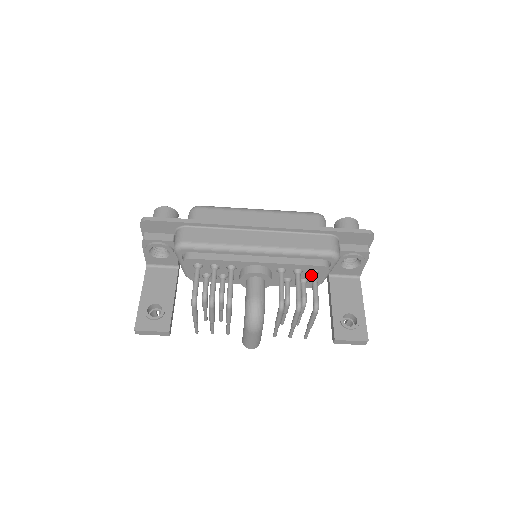
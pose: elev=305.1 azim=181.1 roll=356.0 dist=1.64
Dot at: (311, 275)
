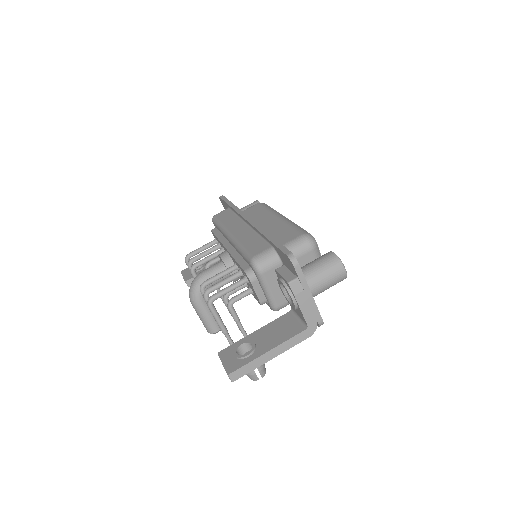
Dot at: (249, 283)
